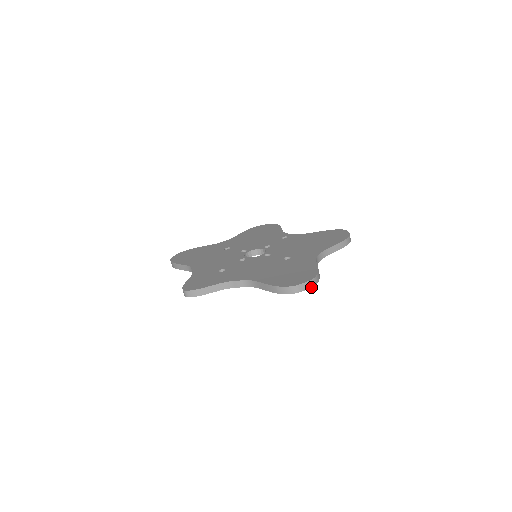
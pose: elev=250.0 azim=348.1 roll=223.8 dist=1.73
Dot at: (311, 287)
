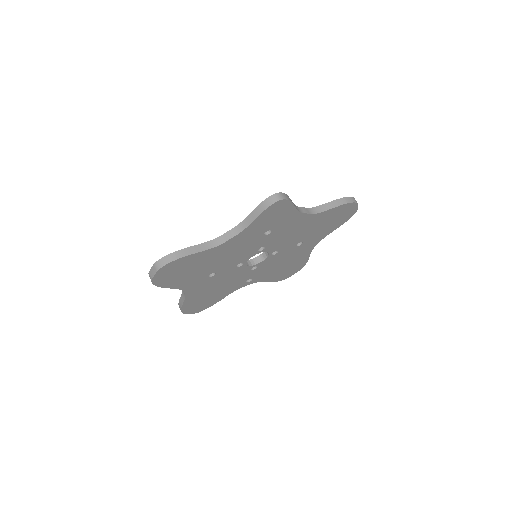
Dot at: (357, 209)
